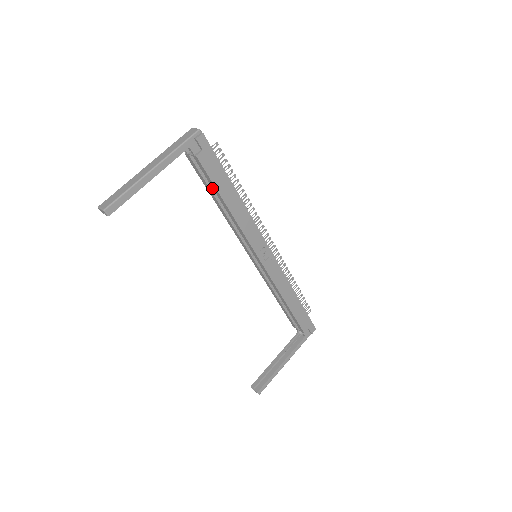
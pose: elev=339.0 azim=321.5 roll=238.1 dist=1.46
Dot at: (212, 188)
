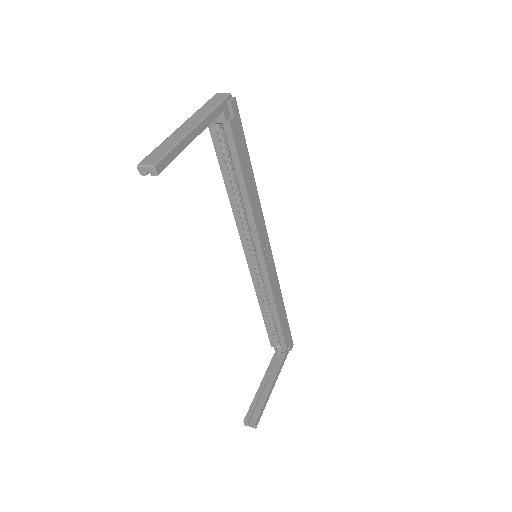
Dot at: (229, 168)
